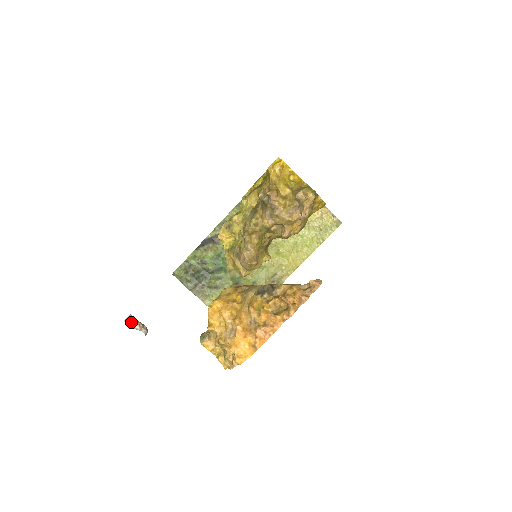
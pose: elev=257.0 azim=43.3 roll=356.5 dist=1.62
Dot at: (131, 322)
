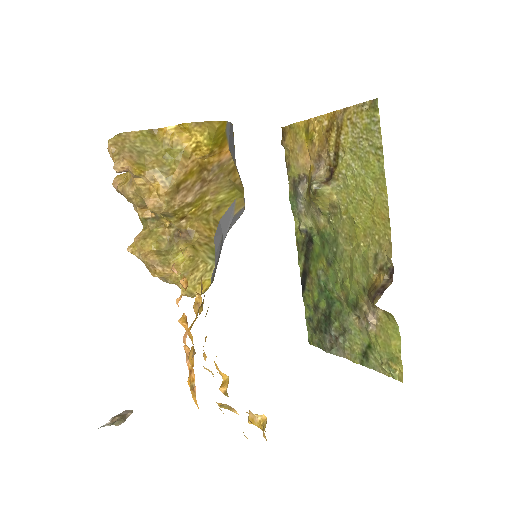
Dot at: occluded
